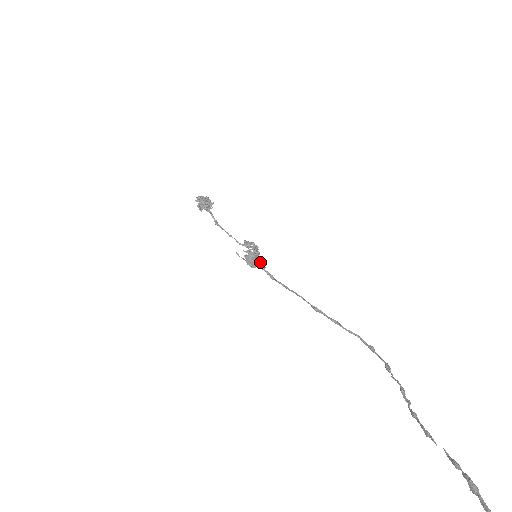
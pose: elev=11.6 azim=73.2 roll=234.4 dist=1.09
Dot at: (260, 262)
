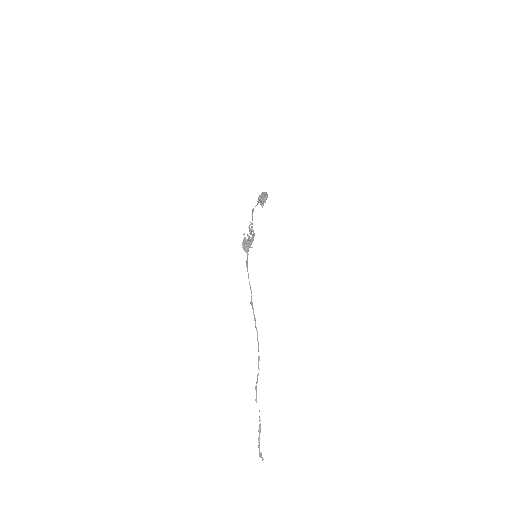
Dot at: occluded
